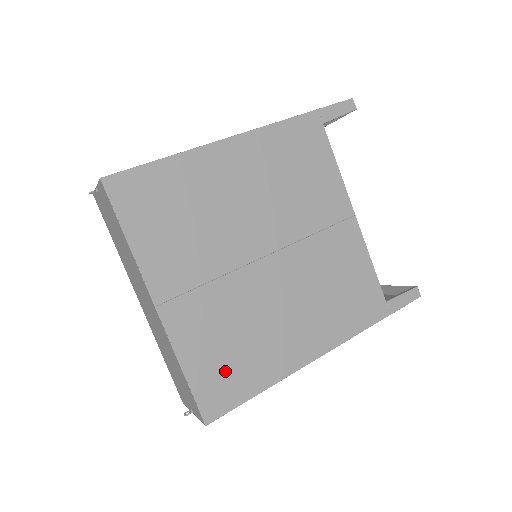
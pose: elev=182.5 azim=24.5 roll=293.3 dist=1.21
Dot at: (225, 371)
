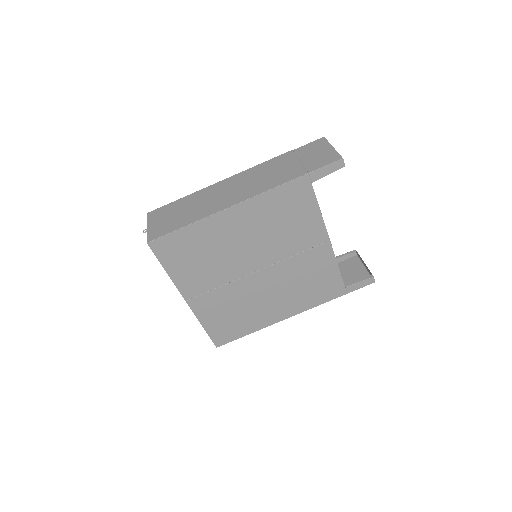
Dot at: (228, 326)
